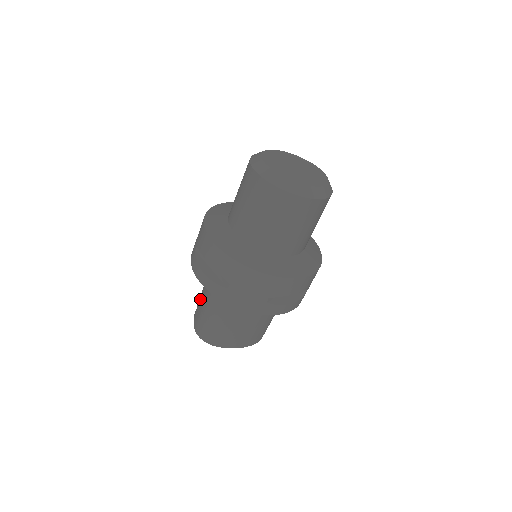
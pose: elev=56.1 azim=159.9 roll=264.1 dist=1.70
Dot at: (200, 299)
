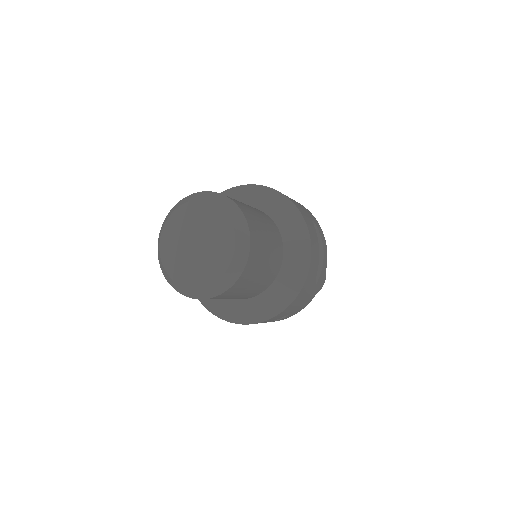
Dot at: occluded
